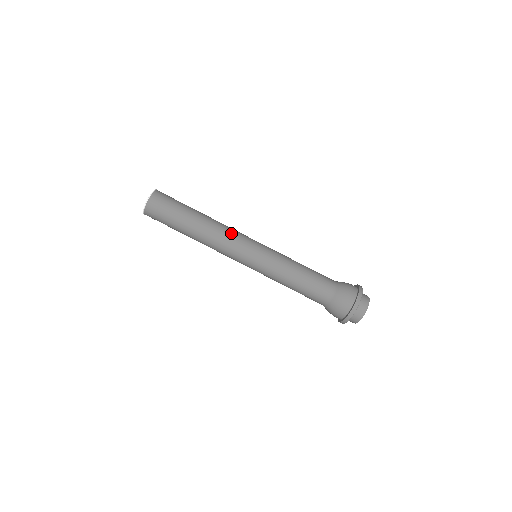
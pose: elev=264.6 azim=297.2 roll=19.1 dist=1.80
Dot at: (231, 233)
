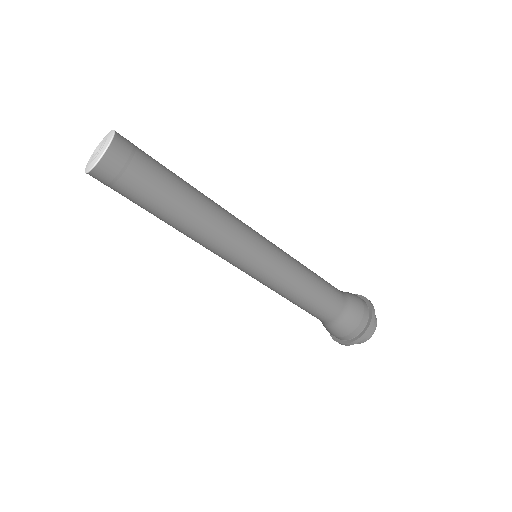
Dot at: (228, 237)
